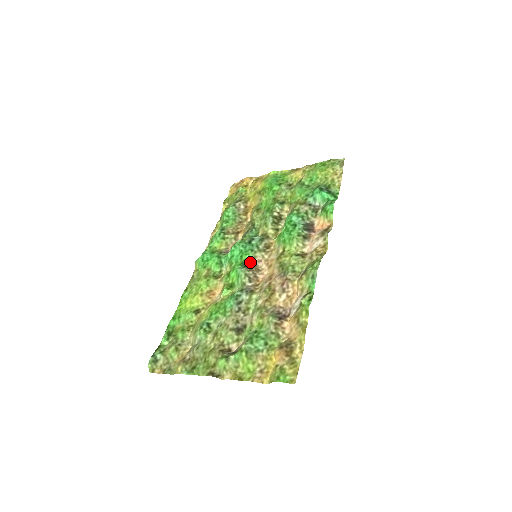
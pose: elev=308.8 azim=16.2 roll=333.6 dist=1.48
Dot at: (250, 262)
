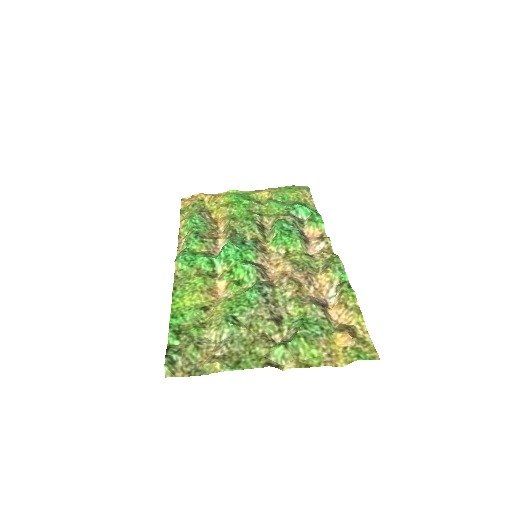
Dot at: (252, 261)
